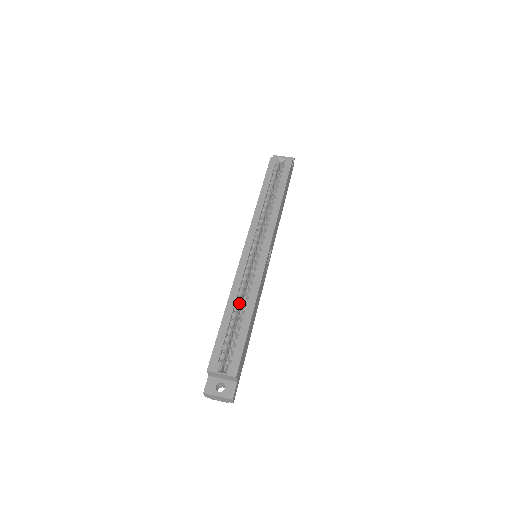
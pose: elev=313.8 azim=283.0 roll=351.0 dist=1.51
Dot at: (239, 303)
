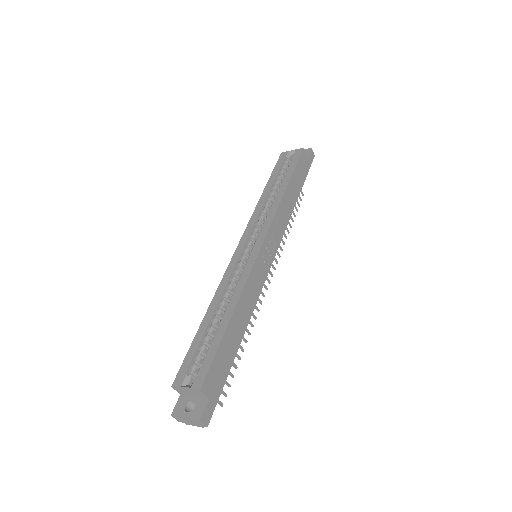
Dot at: (223, 307)
